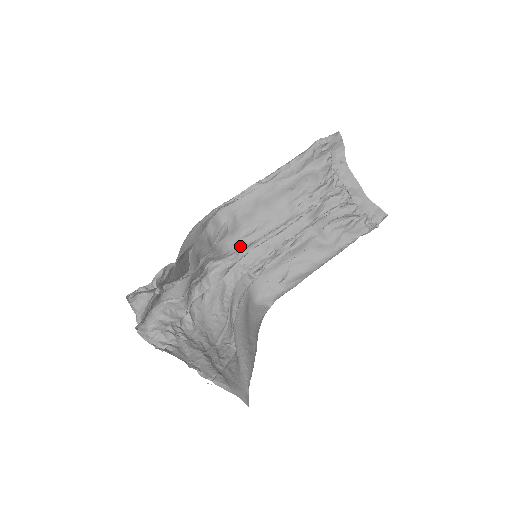
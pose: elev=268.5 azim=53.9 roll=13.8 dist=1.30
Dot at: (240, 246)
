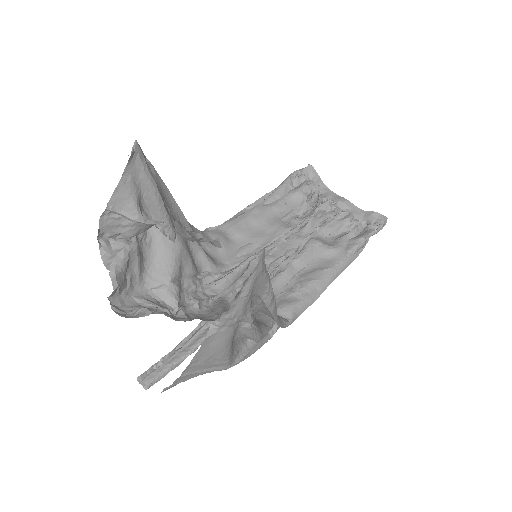
Dot at: (237, 263)
